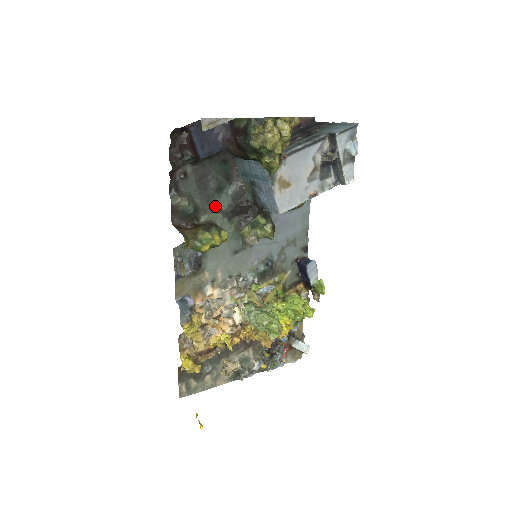
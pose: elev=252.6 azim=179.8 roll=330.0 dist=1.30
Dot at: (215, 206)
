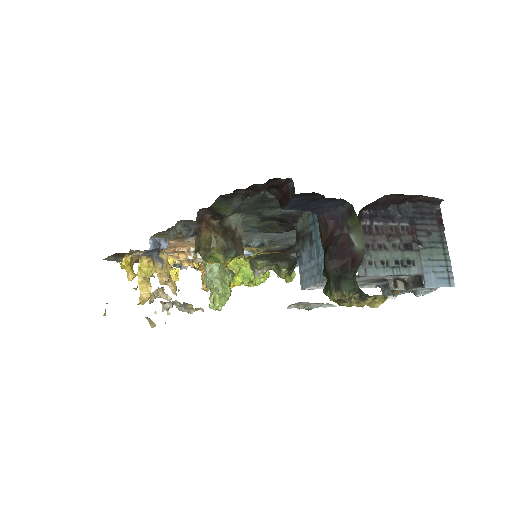
Dot at: (258, 212)
